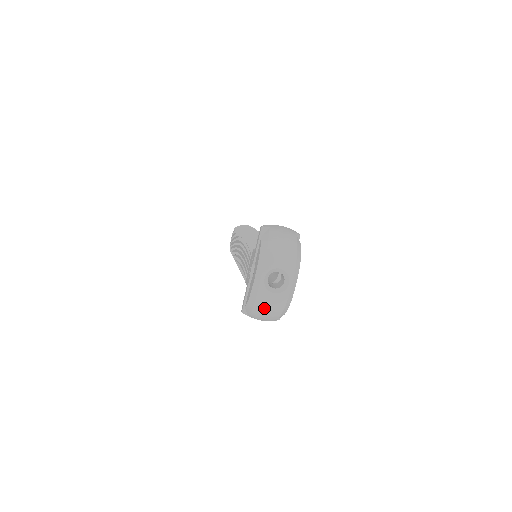
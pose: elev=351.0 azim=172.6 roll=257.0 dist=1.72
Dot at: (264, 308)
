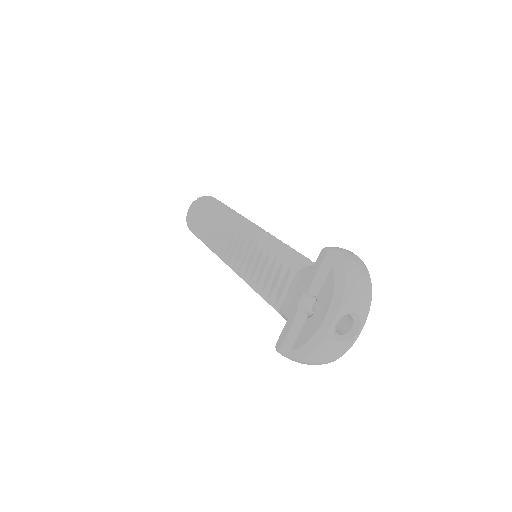
Dot at: (321, 357)
